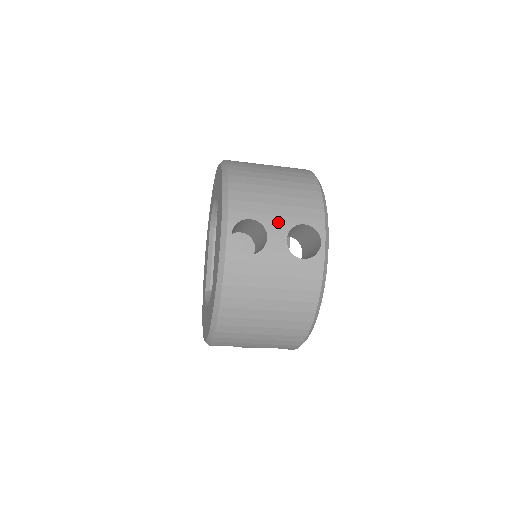
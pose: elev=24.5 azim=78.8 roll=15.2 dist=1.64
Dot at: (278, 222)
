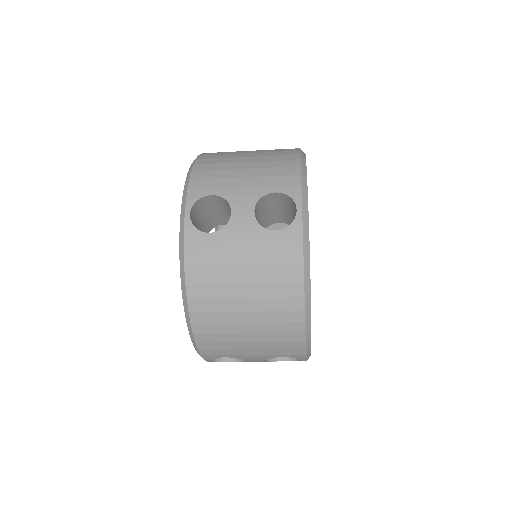
Dot at: (244, 194)
